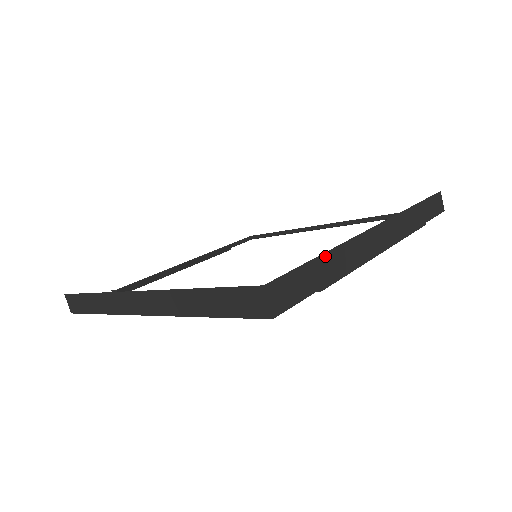
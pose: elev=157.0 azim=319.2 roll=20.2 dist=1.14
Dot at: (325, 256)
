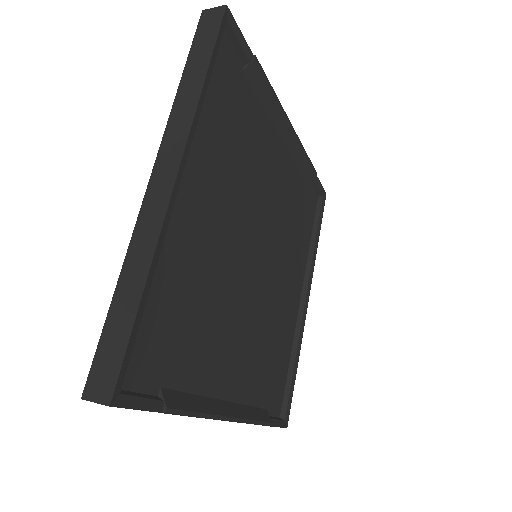
Dot at: occluded
